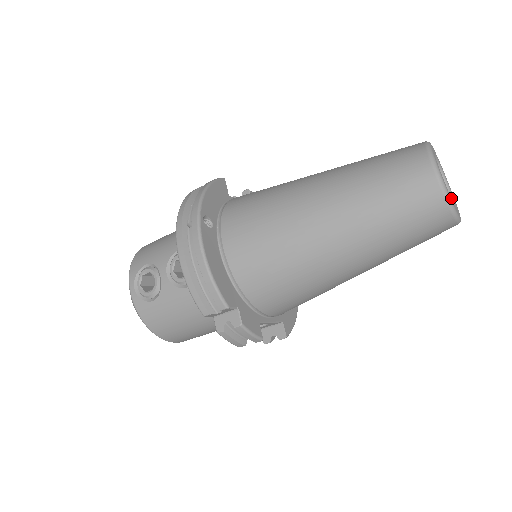
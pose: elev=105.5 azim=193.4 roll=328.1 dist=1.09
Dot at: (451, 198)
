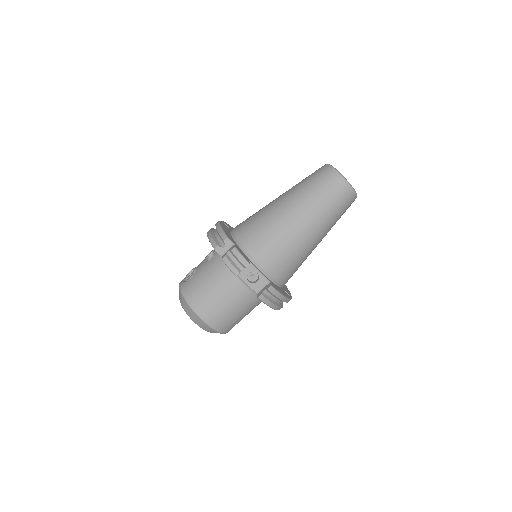
Dot at: occluded
